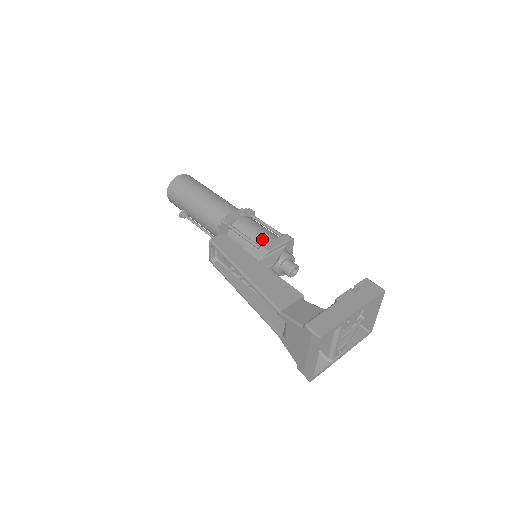
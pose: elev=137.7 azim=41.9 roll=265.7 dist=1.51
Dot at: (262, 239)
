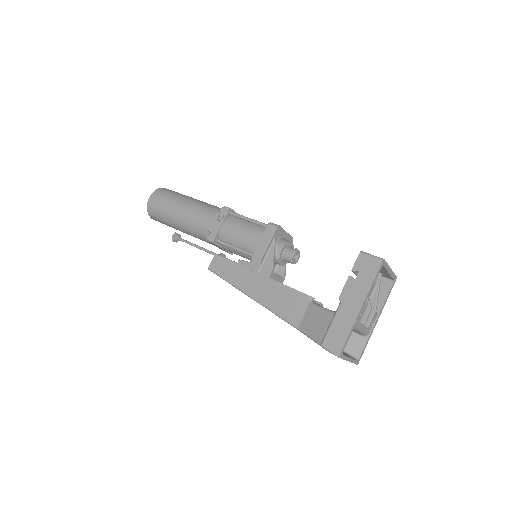
Dot at: (250, 244)
